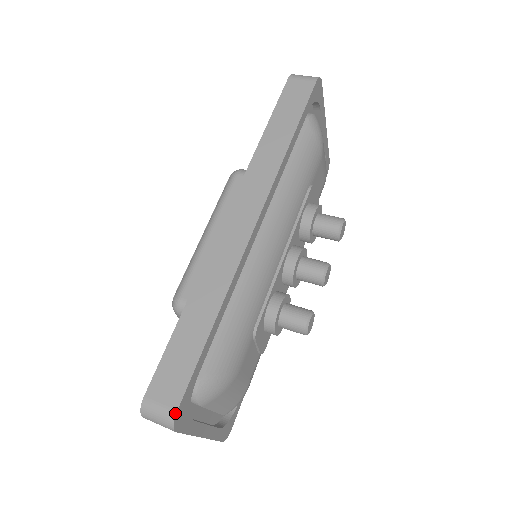
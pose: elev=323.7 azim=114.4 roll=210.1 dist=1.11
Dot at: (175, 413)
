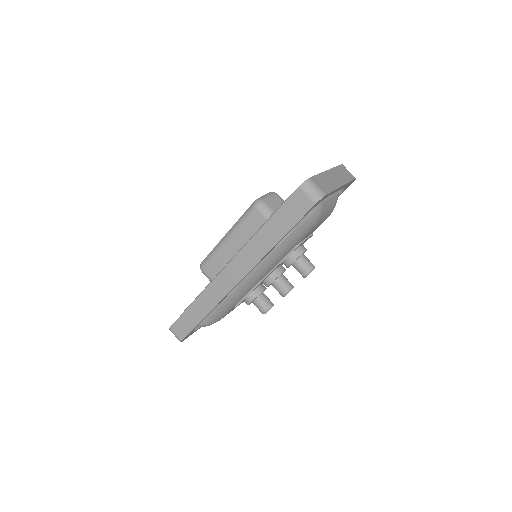
Dot at: (181, 341)
